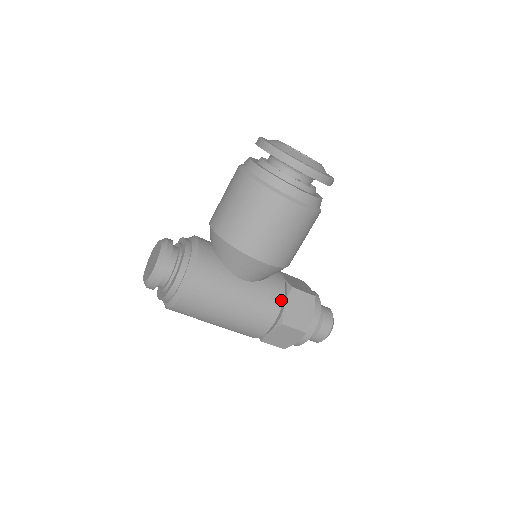
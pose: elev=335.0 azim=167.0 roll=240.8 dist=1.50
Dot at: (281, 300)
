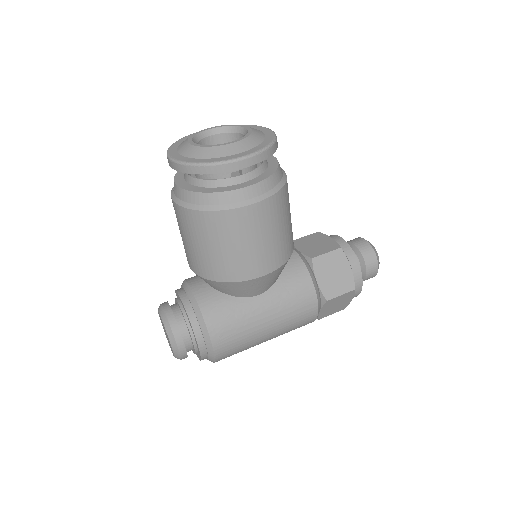
Dot at: (310, 282)
